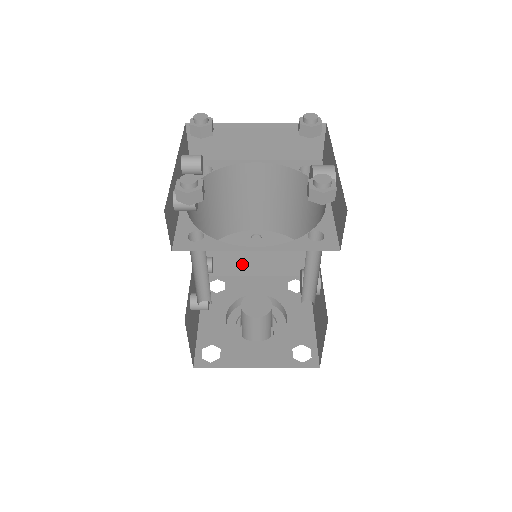
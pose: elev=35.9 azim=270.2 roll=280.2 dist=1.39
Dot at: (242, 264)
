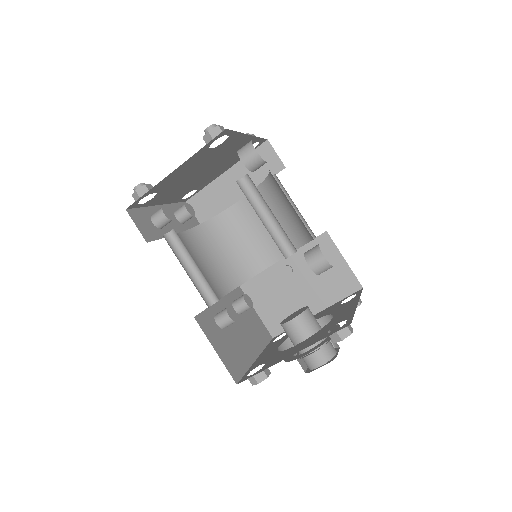
Dot at: (295, 307)
